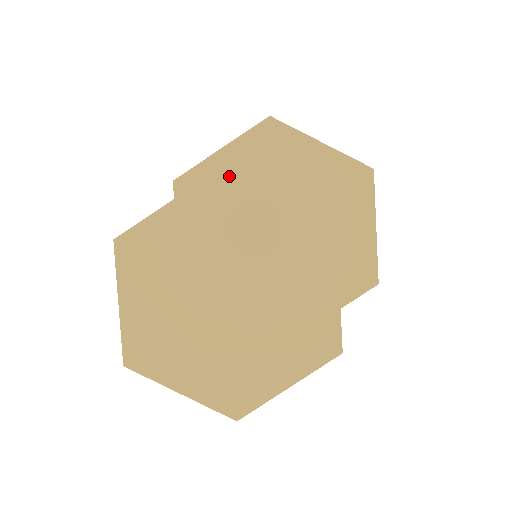
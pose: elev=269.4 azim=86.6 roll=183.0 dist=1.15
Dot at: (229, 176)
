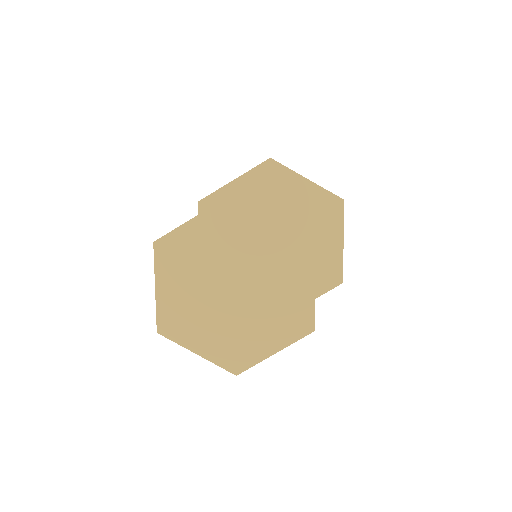
Dot at: (239, 200)
